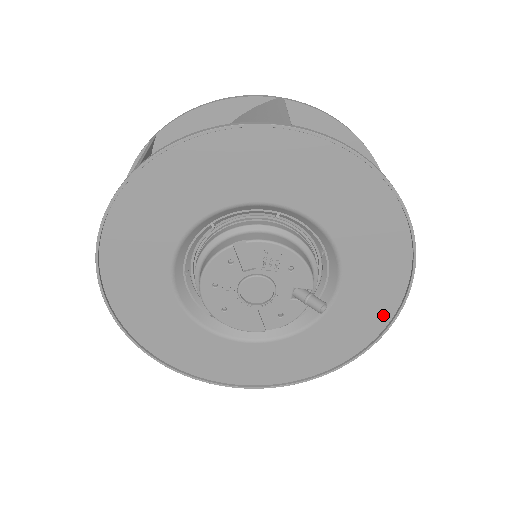
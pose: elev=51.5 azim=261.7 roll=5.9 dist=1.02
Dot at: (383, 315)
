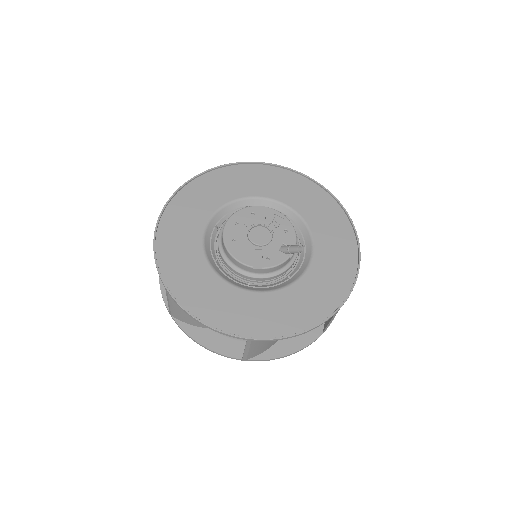
Dot at: (334, 300)
